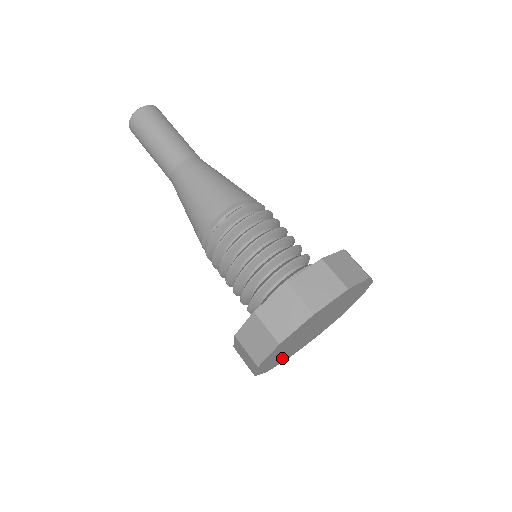
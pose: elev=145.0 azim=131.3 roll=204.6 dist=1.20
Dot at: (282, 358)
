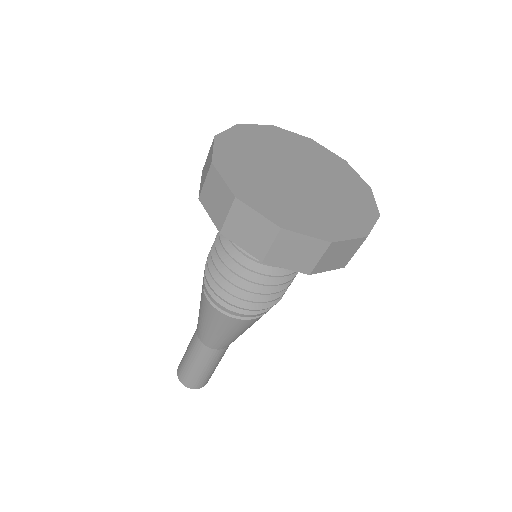
Dot at: (290, 213)
